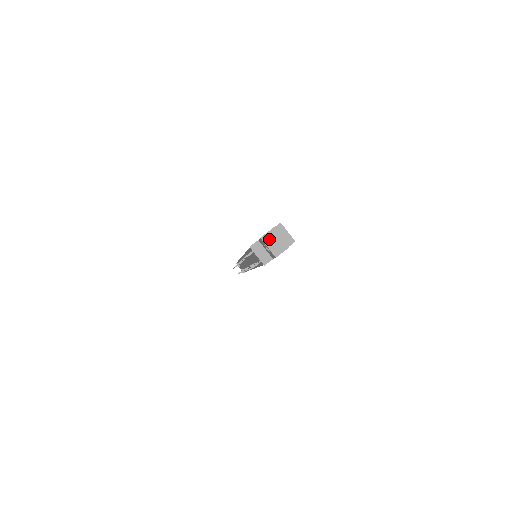
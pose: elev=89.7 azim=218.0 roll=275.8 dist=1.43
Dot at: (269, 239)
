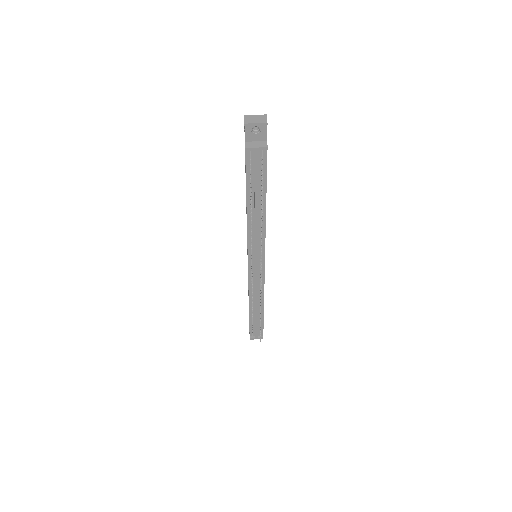
Dot at: (250, 120)
